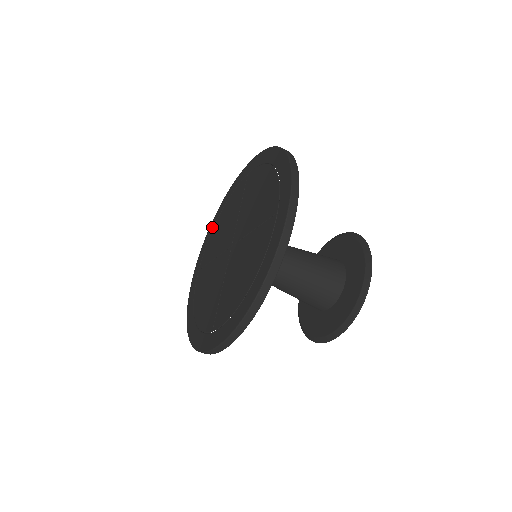
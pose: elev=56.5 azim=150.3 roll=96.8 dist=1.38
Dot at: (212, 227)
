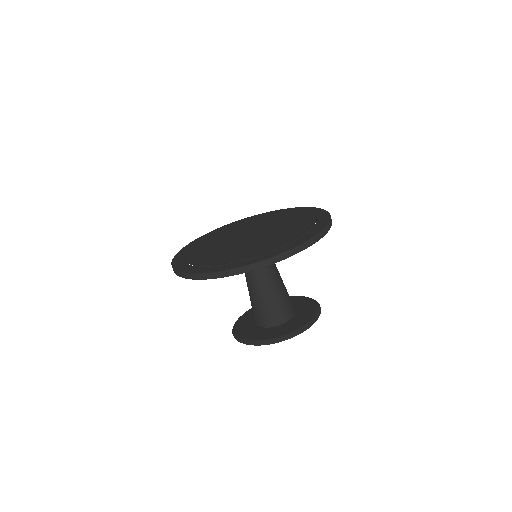
Dot at: (217, 230)
